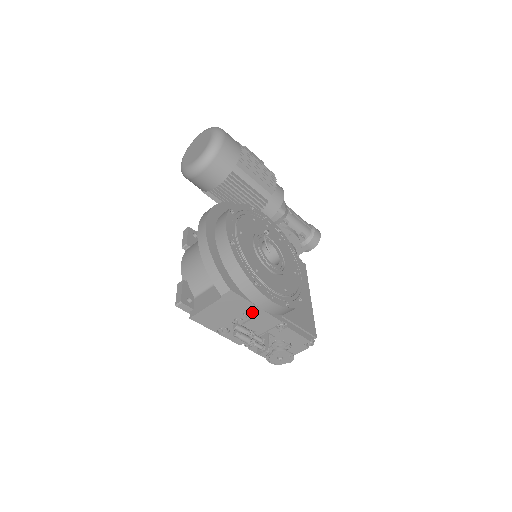
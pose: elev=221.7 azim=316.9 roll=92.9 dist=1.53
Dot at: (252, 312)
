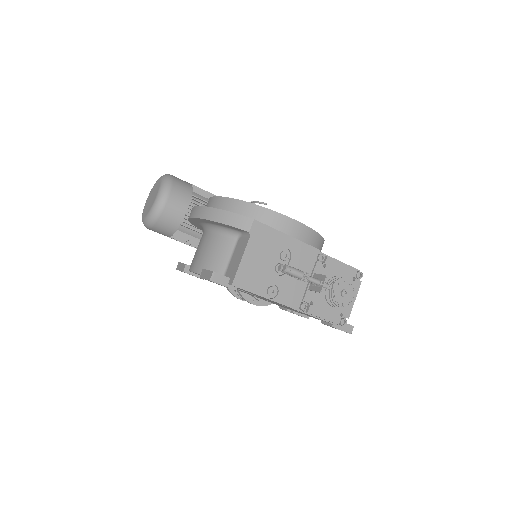
Dot at: (287, 246)
